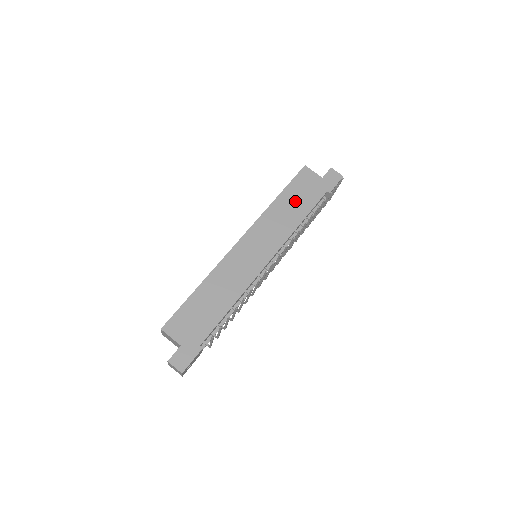
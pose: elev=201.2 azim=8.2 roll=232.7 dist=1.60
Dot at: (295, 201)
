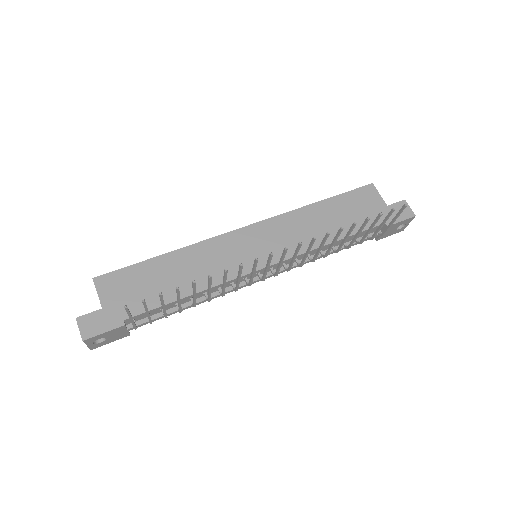
Dot at: (338, 216)
